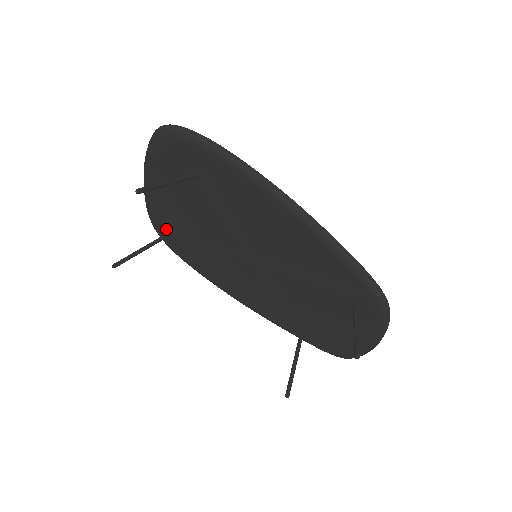
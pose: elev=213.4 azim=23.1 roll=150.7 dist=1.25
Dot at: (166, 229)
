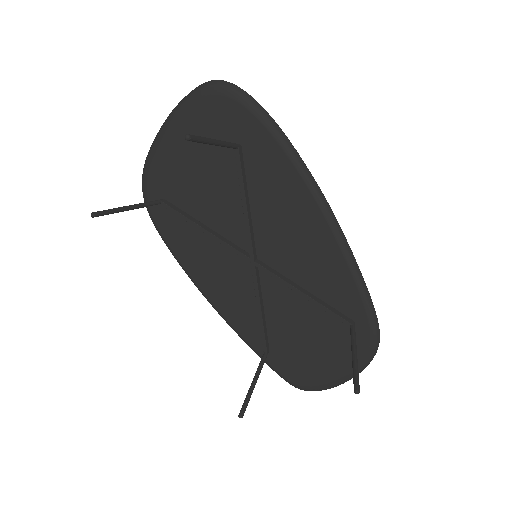
Dot at: (159, 195)
